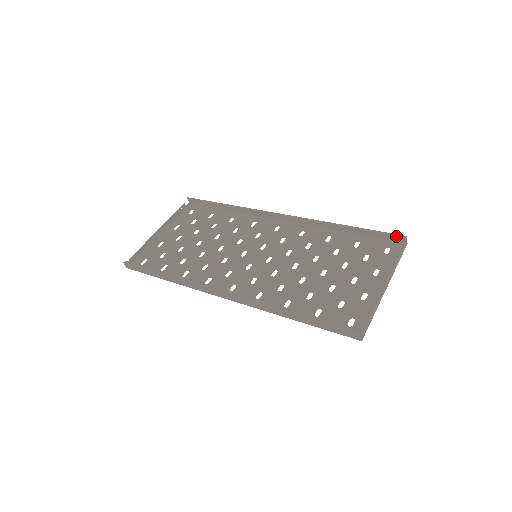
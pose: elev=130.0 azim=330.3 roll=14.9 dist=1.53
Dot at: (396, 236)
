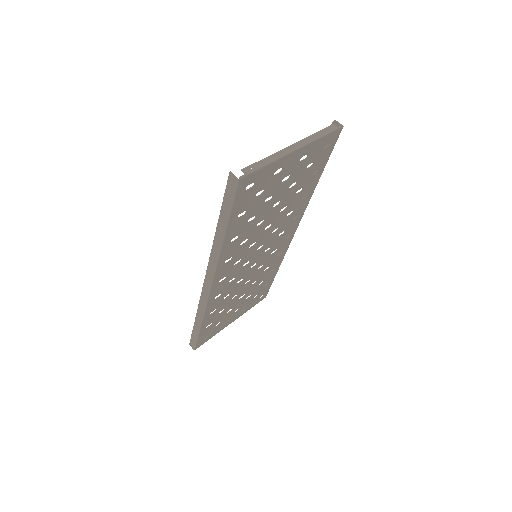
Dot at: occluded
